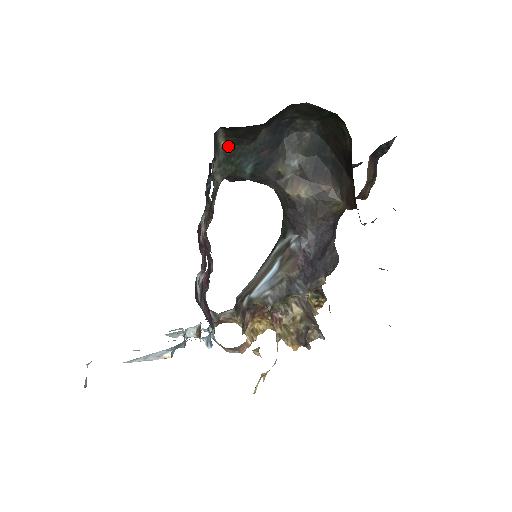
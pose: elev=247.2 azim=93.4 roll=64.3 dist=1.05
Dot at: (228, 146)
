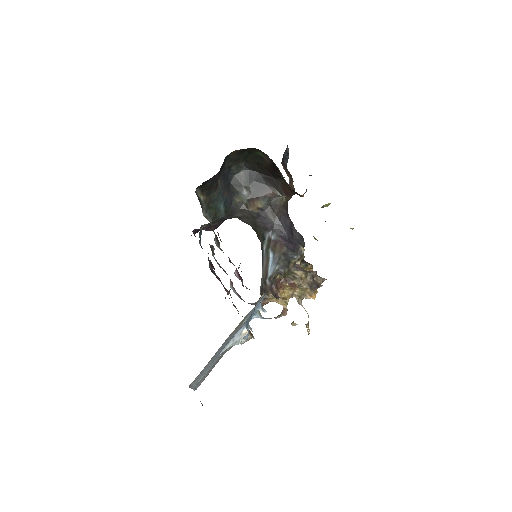
Dot at: (205, 198)
